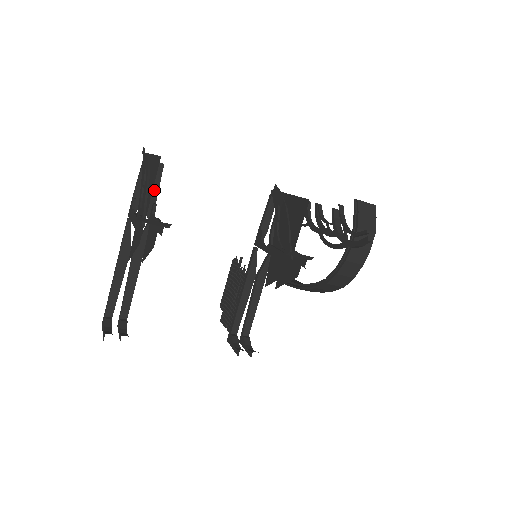
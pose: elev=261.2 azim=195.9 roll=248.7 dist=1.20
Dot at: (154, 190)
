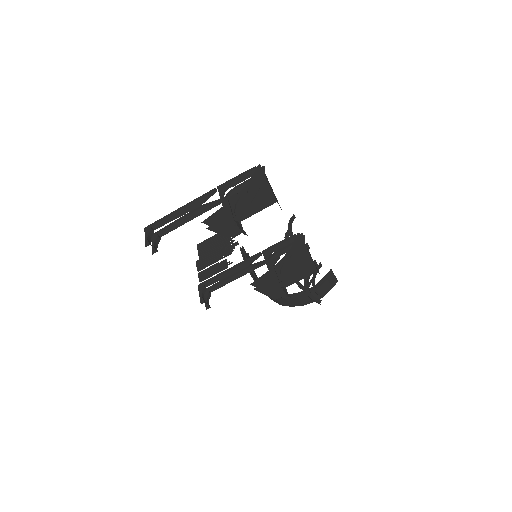
Dot at: occluded
